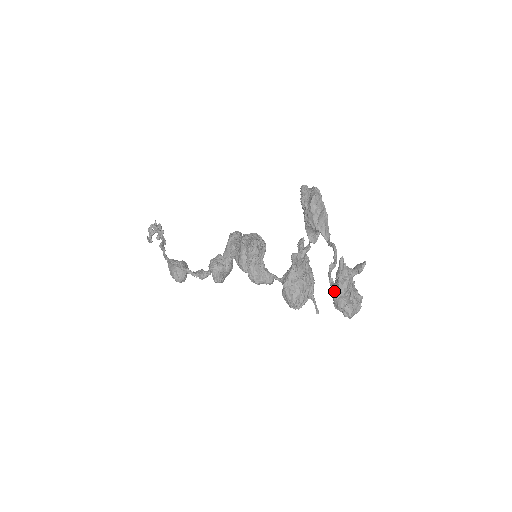
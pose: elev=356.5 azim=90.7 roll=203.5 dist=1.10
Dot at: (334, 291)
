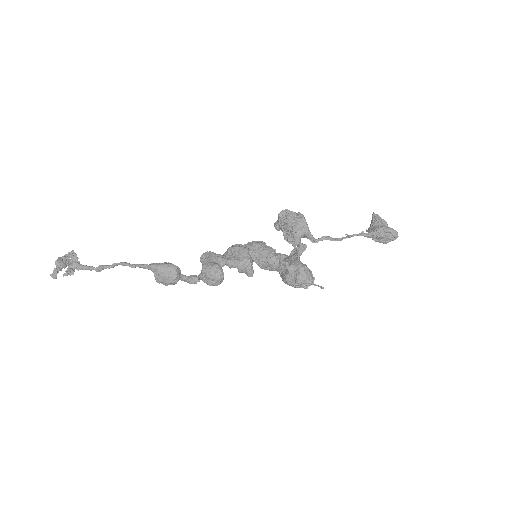
Dot at: (382, 226)
